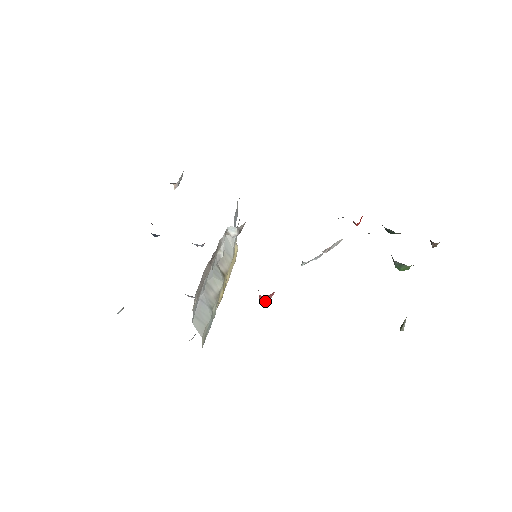
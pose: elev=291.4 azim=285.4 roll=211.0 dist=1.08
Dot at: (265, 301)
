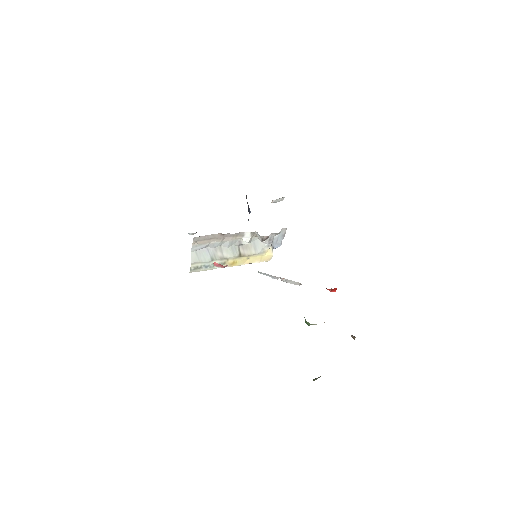
Dot at: (216, 266)
